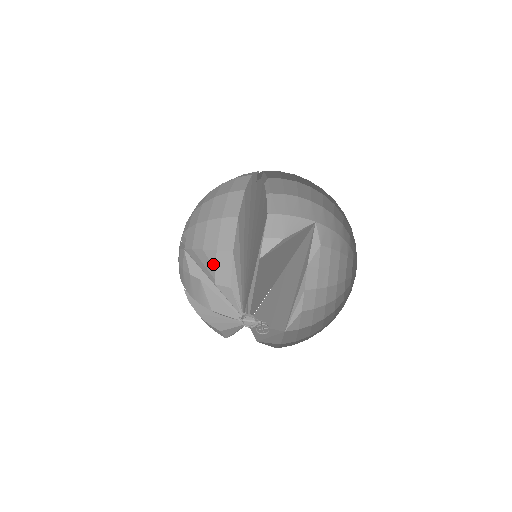
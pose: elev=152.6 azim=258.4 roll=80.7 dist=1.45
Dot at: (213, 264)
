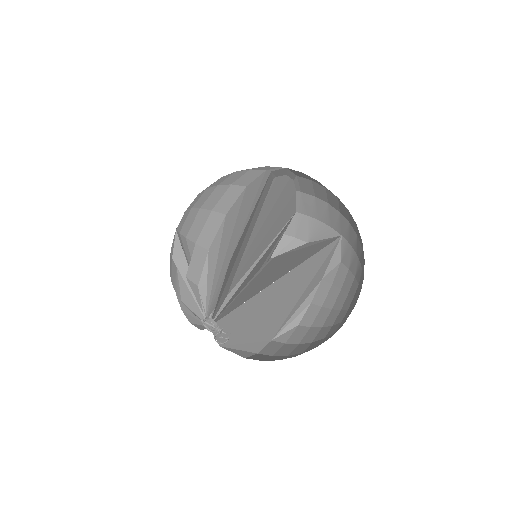
Dot at: (191, 256)
